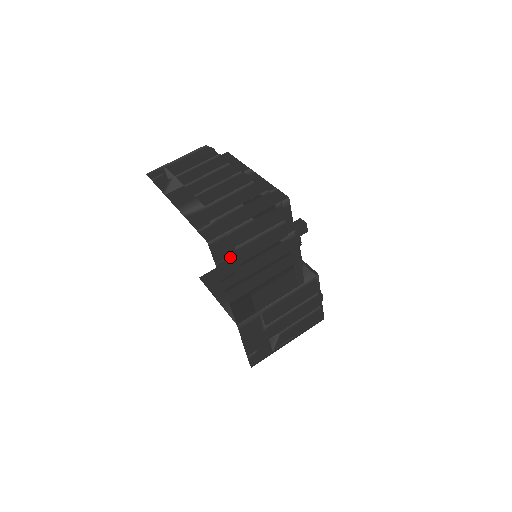
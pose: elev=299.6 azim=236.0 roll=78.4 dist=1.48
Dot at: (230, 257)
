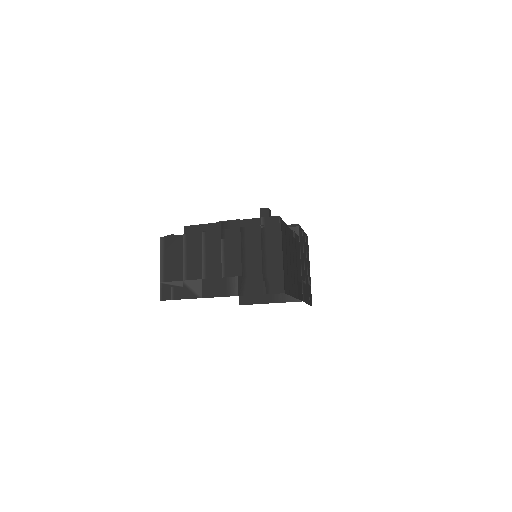
Dot at: (289, 282)
